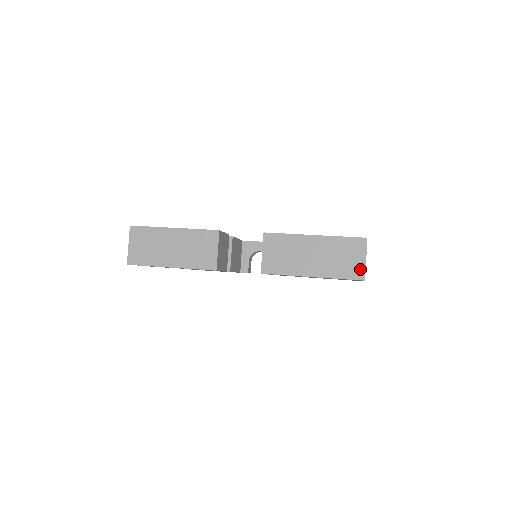
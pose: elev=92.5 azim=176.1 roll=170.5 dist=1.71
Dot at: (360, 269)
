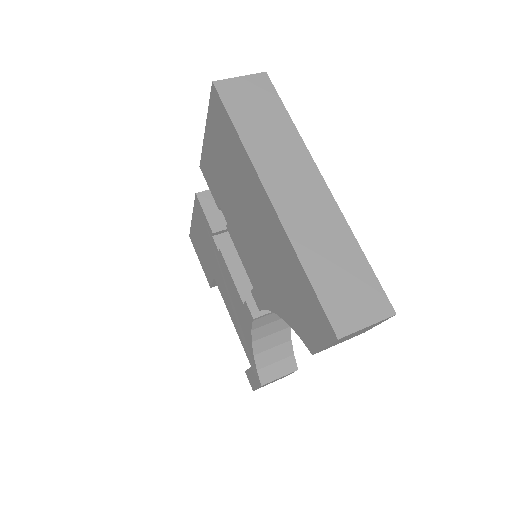
Dot at: occluded
